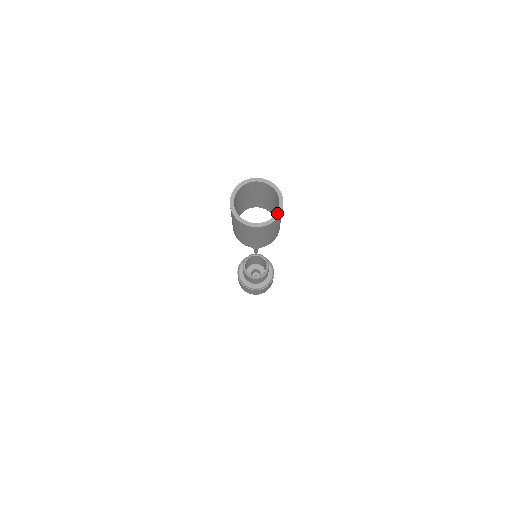
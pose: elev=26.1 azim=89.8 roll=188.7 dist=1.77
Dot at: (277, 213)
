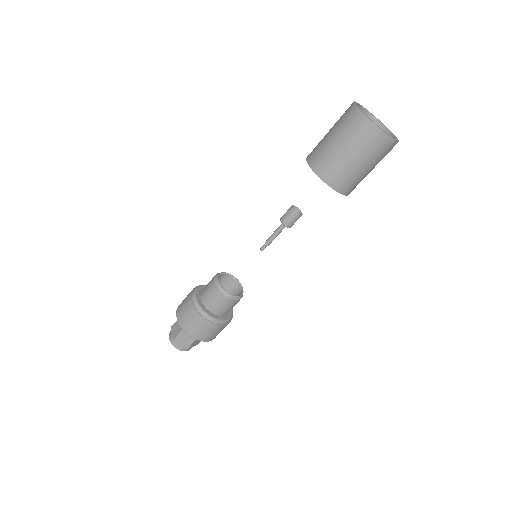
Dot at: (396, 138)
